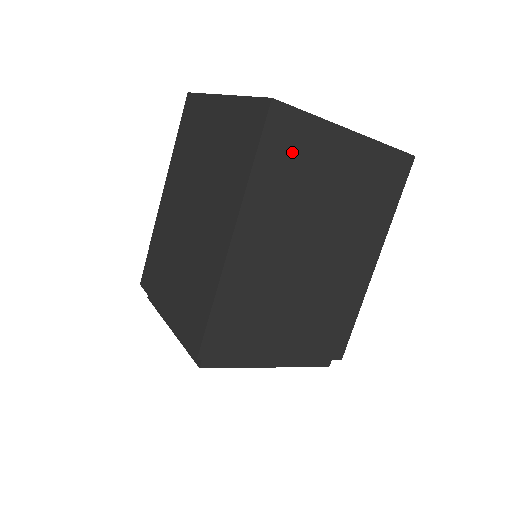
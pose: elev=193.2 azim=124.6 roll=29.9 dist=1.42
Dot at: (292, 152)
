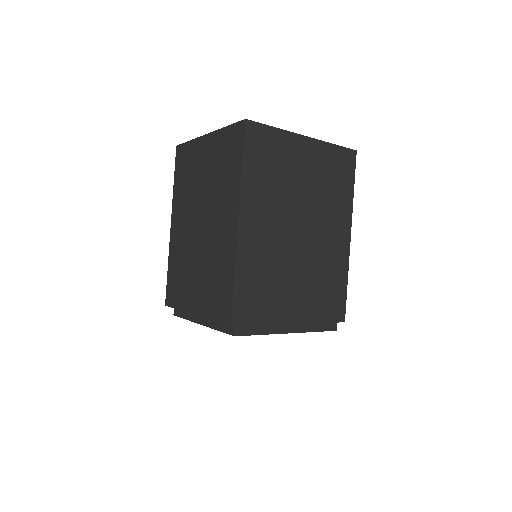
Dot at: (267, 155)
